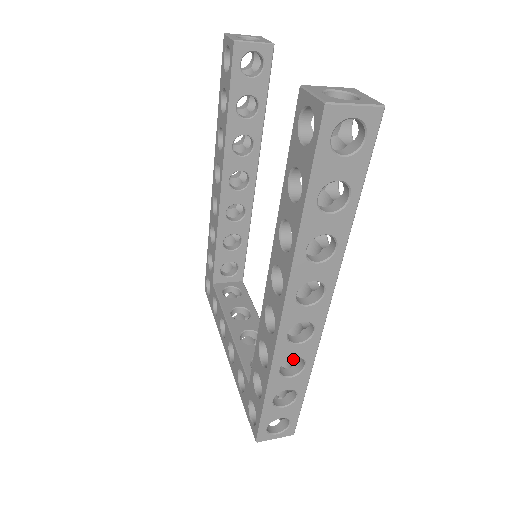
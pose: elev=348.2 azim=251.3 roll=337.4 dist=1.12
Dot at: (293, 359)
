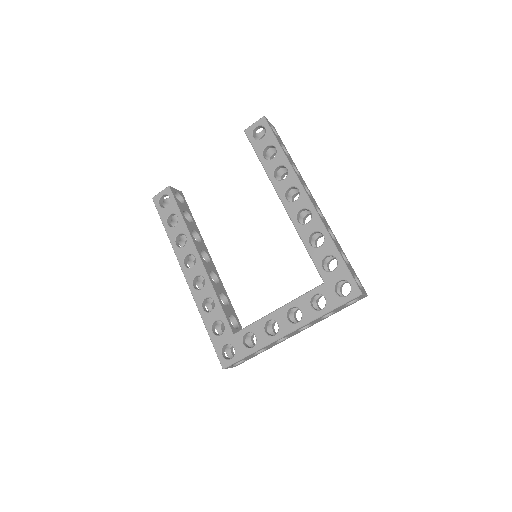
Dot at: occluded
